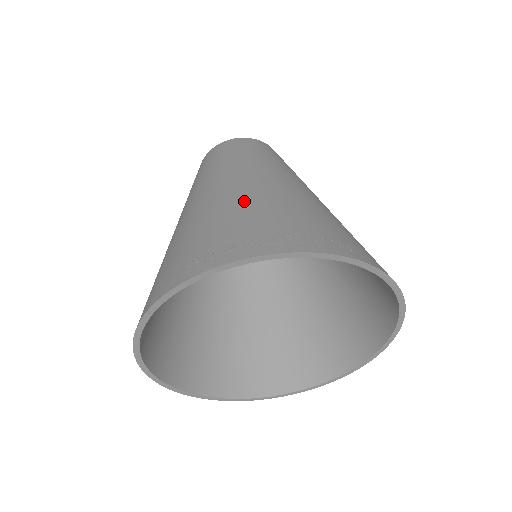
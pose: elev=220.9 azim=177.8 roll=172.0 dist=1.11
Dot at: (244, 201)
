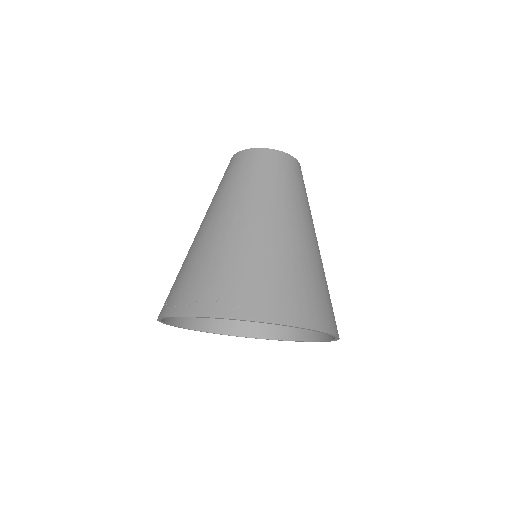
Dot at: (197, 253)
